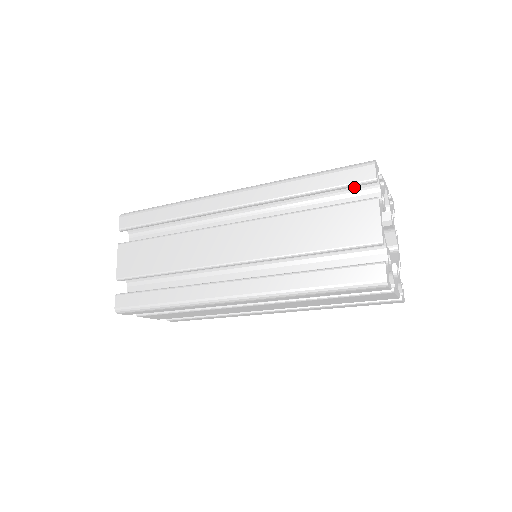
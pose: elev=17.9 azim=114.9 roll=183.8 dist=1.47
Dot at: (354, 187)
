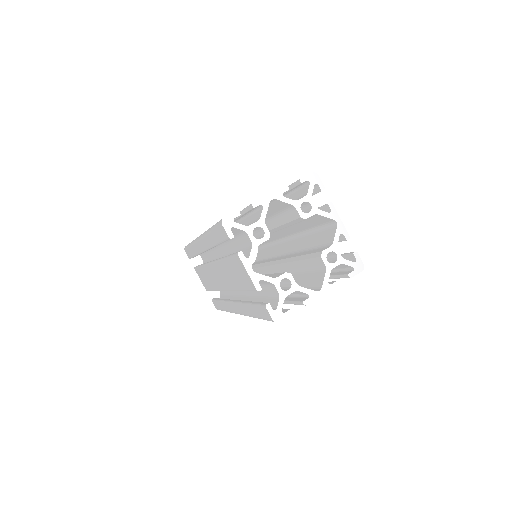
Dot at: (235, 232)
